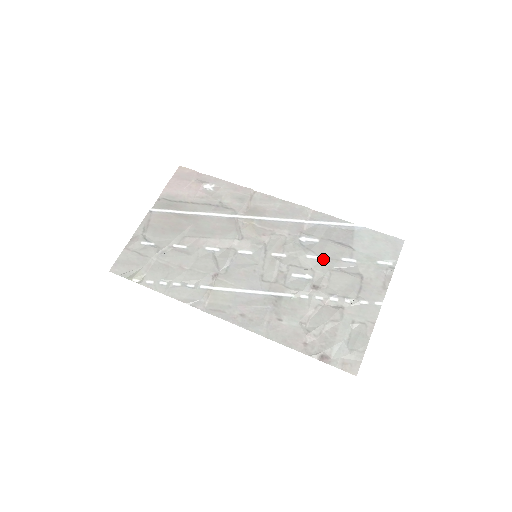
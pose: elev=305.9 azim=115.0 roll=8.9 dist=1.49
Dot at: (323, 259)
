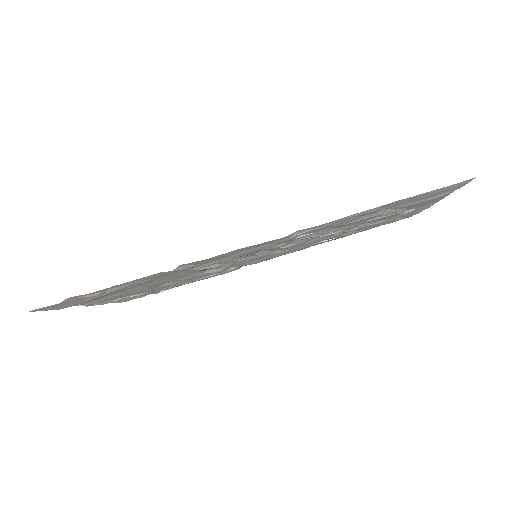
Dot at: (344, 227)
